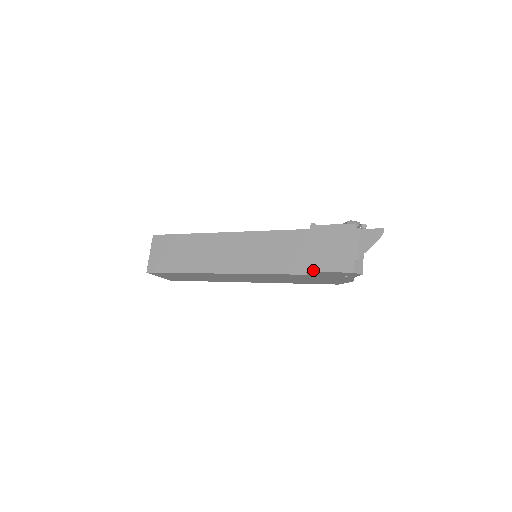
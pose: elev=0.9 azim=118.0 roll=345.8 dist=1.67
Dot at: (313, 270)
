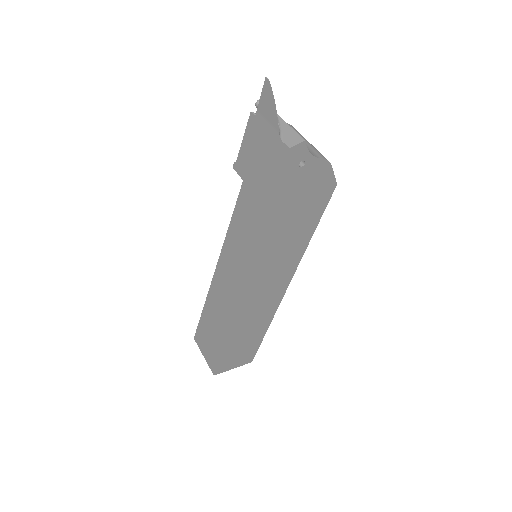
Dot at: (268, 199)
